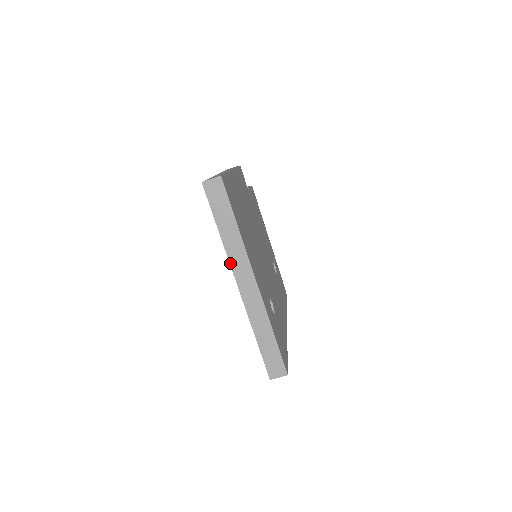
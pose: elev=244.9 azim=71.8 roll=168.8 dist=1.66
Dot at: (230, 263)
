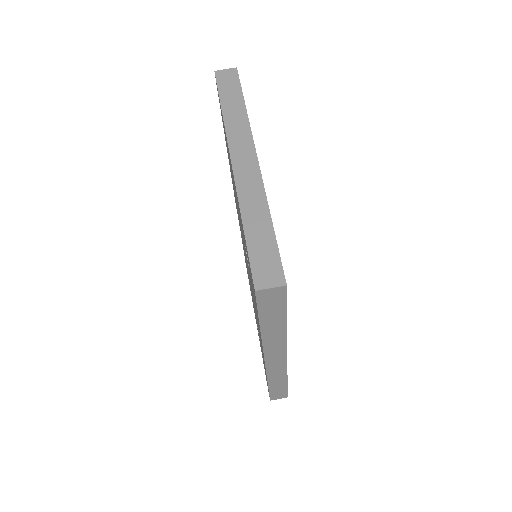
Dot at: (227, 138)
